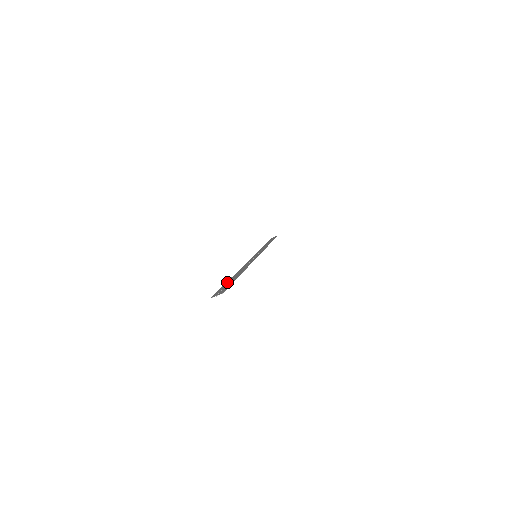
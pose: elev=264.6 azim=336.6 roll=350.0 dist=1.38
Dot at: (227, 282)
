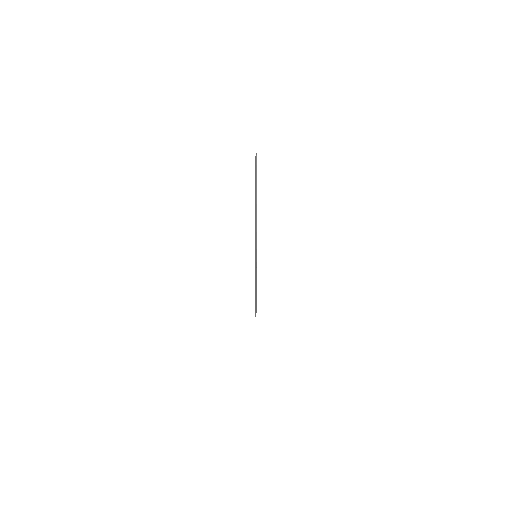
Dot at: (255, 192)
